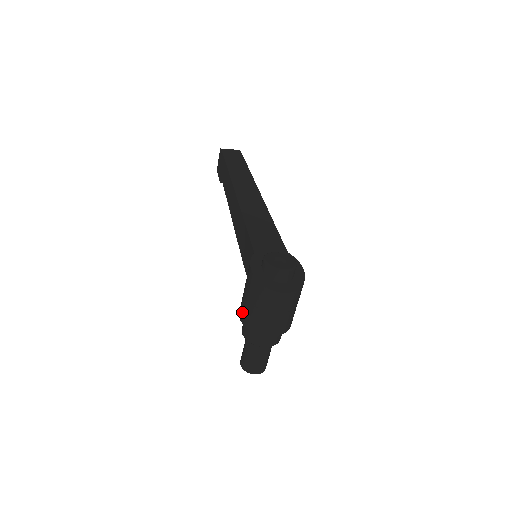
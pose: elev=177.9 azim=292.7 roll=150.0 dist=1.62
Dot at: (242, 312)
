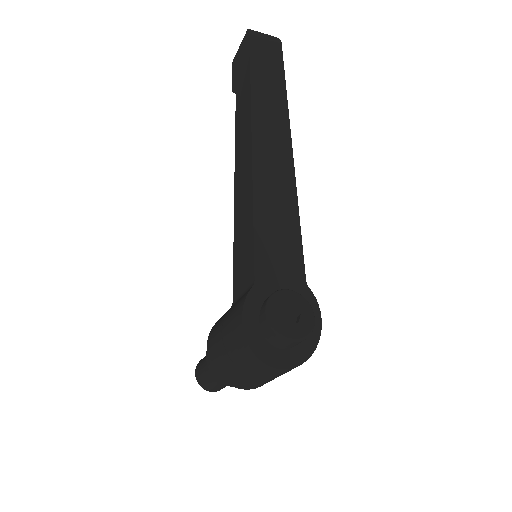
Dot at: (212, 348)
